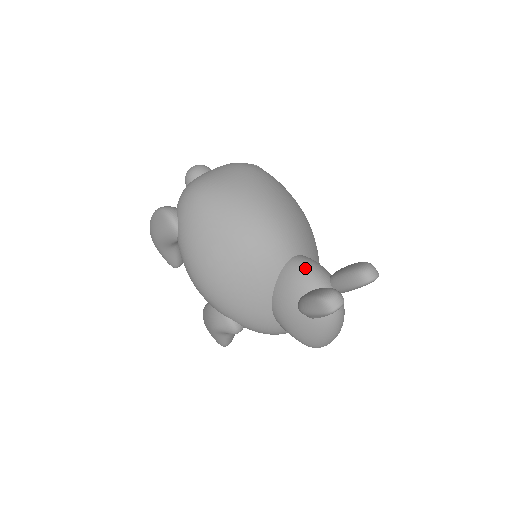
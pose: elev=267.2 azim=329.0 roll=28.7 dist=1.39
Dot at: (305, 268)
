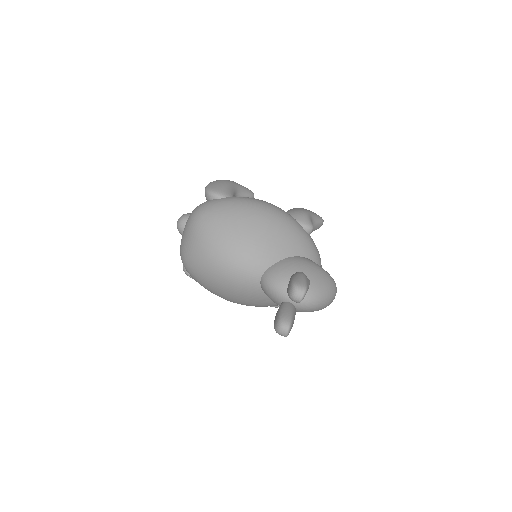
Dot at: (269, 288)
